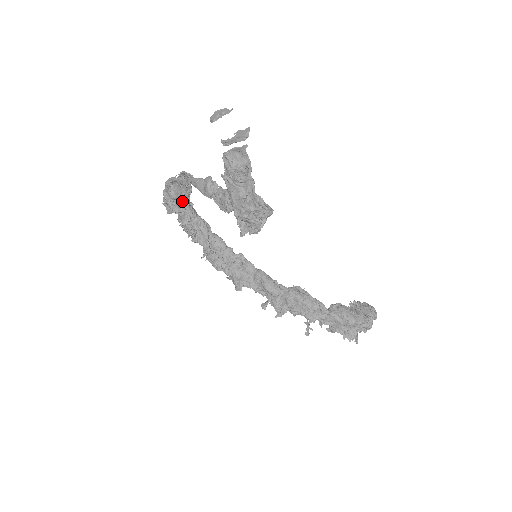
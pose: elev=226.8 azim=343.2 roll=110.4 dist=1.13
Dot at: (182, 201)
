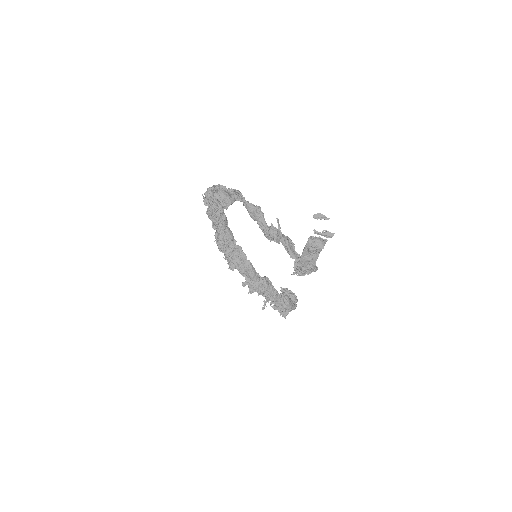
Dot at: (224, 205)
